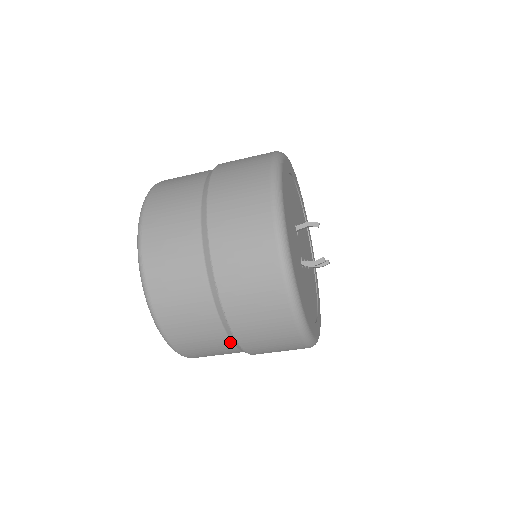
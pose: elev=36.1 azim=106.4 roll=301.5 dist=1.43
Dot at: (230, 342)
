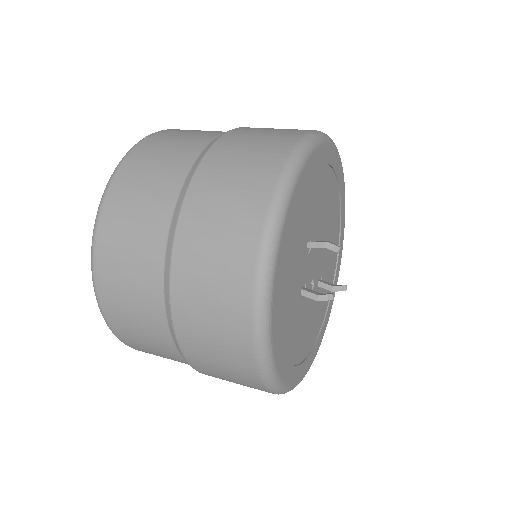
Dot at: (187, 362)
